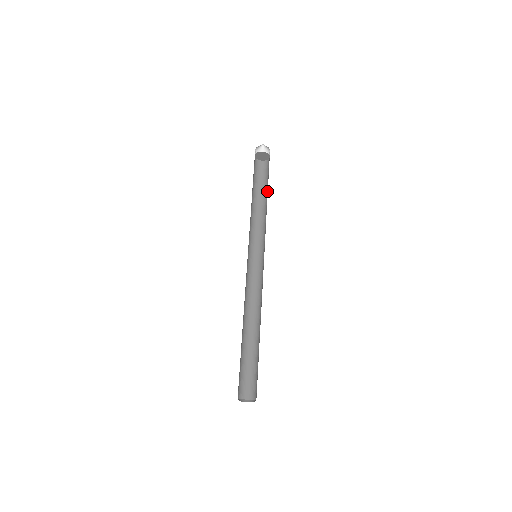
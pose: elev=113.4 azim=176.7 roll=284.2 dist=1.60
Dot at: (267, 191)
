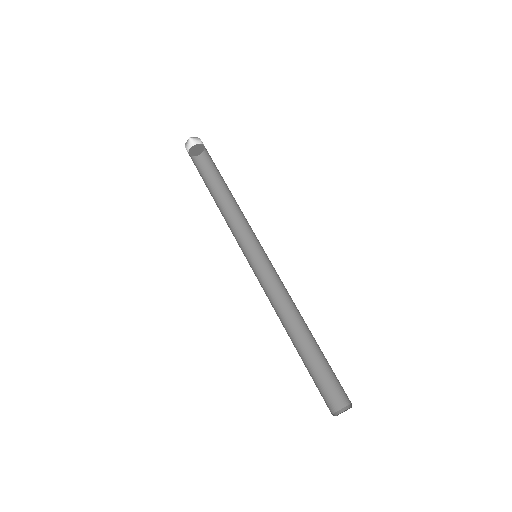
Dot at: (224, 181)
